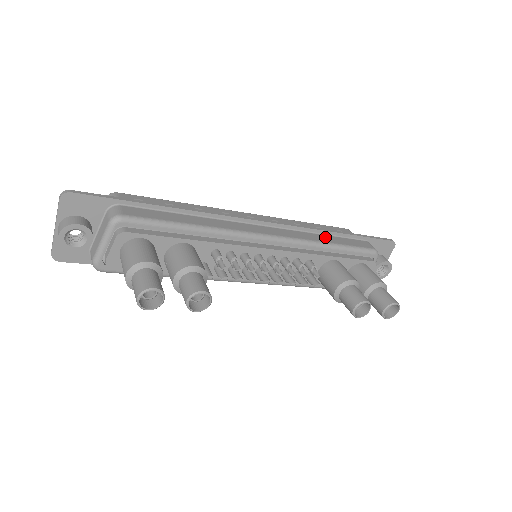
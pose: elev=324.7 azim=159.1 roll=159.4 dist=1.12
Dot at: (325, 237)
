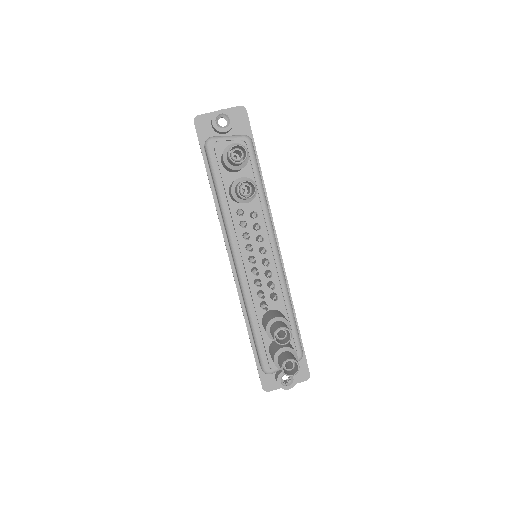
Dot at: occluded
